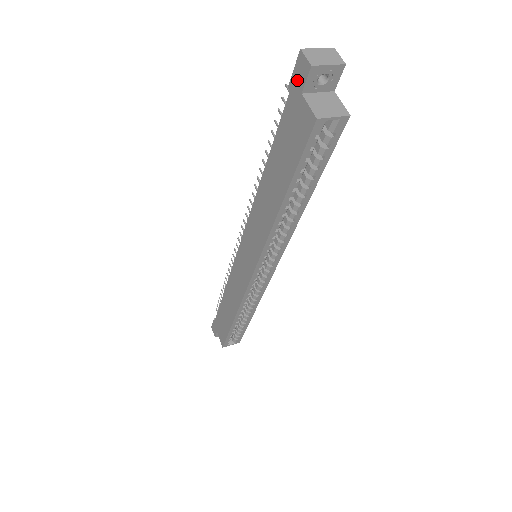
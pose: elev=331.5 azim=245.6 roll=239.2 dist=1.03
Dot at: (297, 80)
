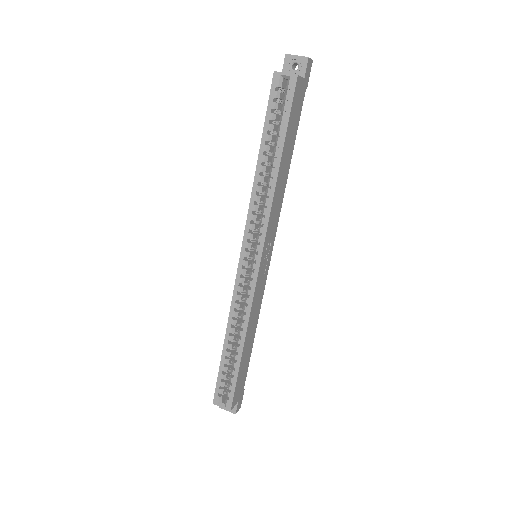
Dot at: occluded
